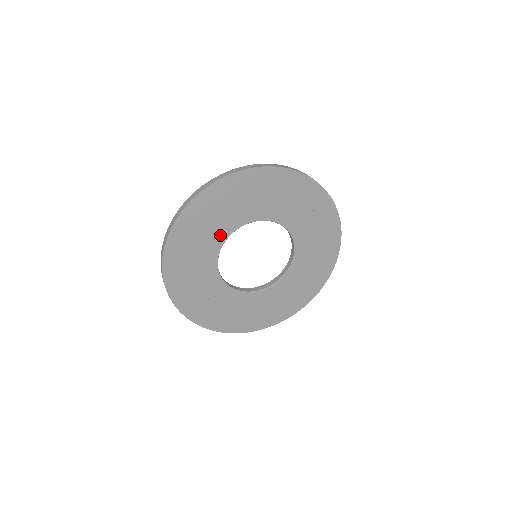
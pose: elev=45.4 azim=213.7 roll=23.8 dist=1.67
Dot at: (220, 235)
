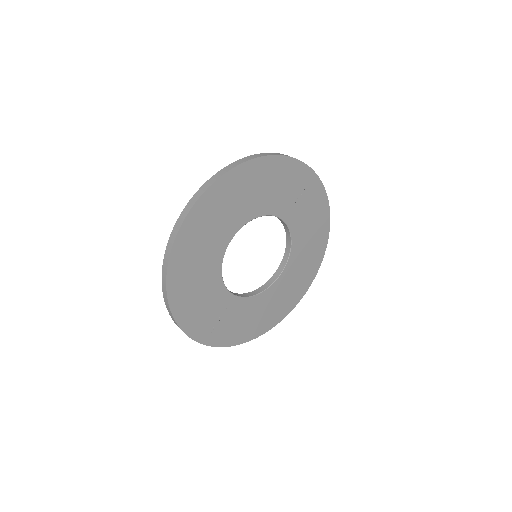
Dot at: (219, 247)
